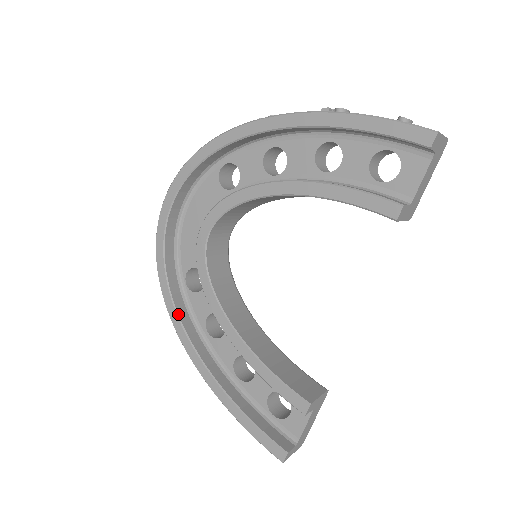
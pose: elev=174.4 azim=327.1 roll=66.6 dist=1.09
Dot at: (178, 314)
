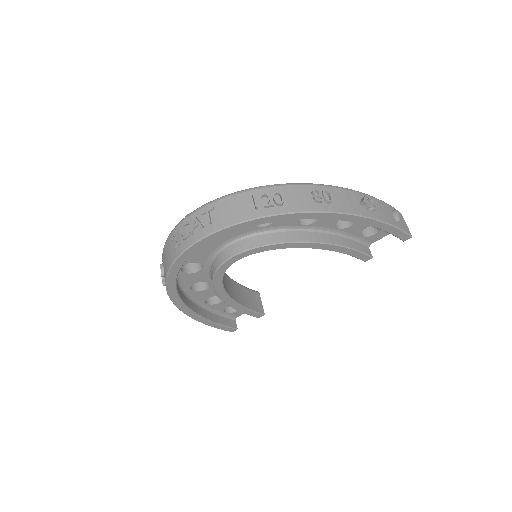
Dot at: (179, 294)
